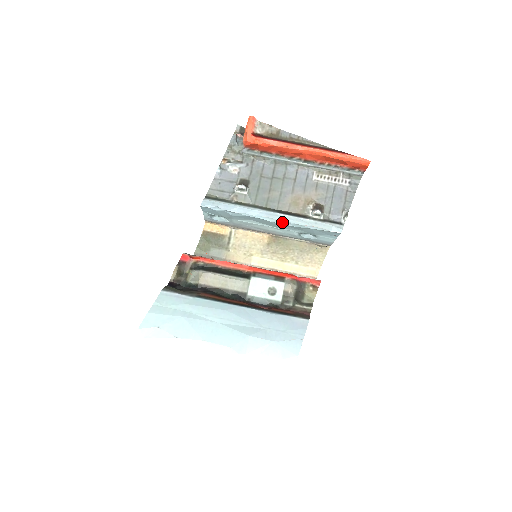
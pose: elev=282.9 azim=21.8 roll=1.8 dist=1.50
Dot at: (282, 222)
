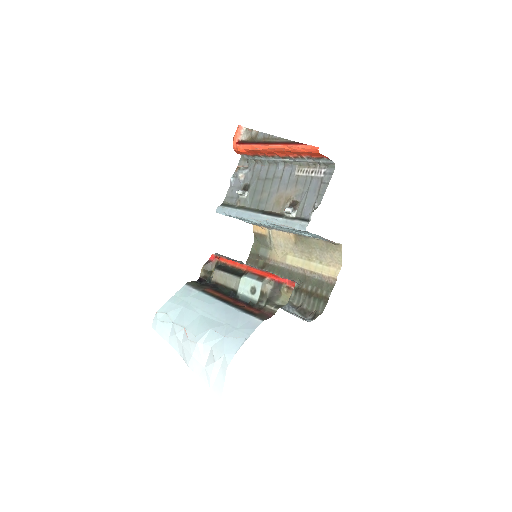
Dot at: (264, 223)
